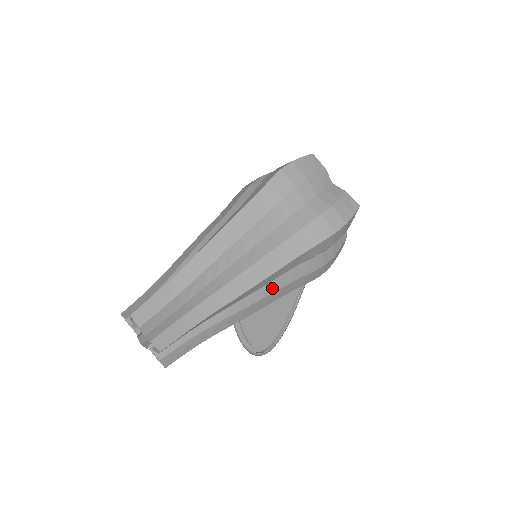
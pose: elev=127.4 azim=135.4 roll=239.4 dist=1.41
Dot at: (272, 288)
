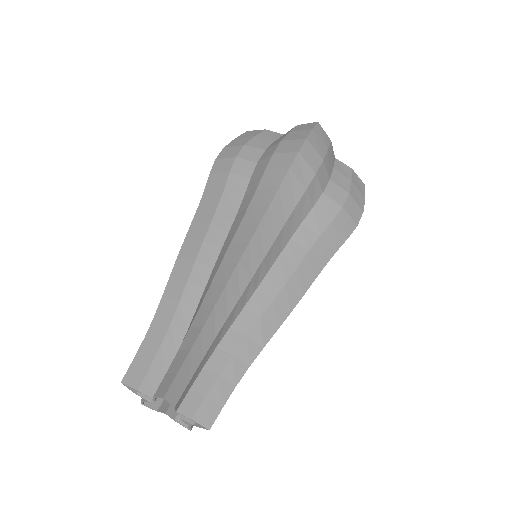
Dot at: occluded
